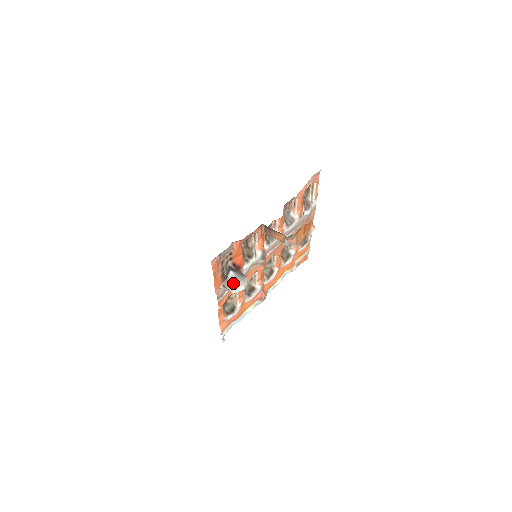
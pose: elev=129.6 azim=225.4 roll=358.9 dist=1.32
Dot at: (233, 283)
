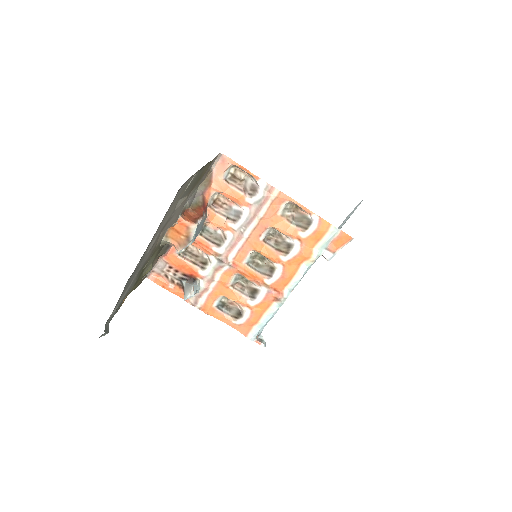
Dot at: (184, 291)
